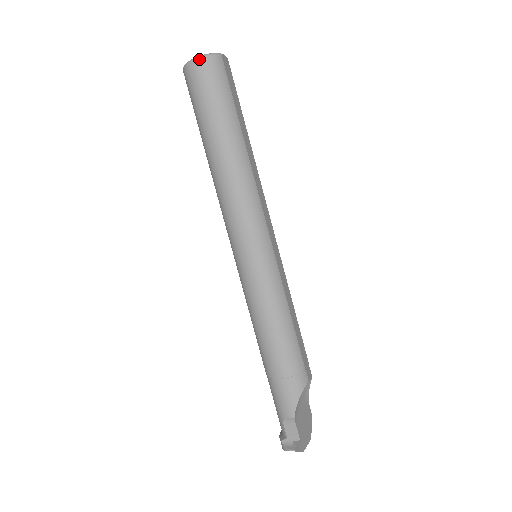
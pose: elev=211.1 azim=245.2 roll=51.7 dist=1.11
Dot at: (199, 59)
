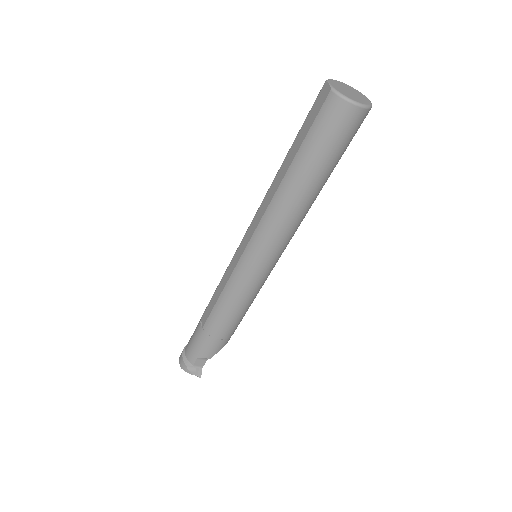
Dot at: (361, 109)
